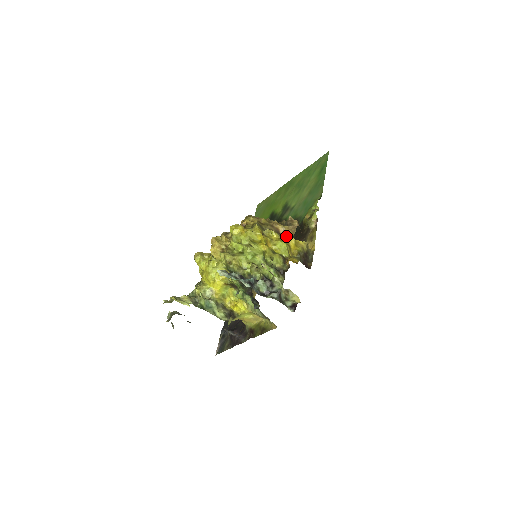
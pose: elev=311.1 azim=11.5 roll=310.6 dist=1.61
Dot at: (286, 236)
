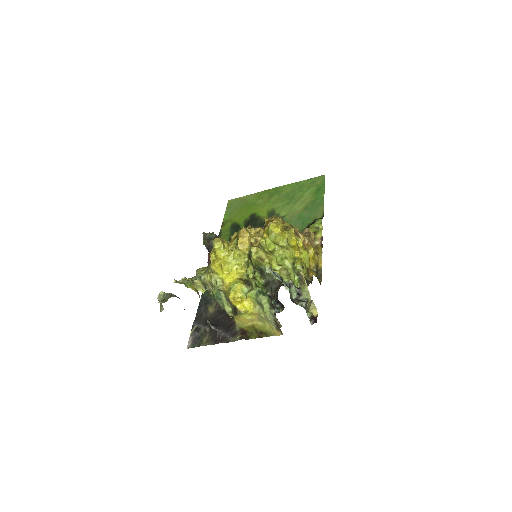
Dot at: (306, 247)
